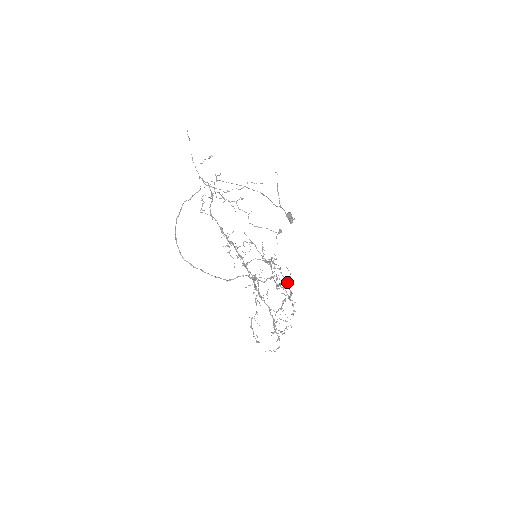
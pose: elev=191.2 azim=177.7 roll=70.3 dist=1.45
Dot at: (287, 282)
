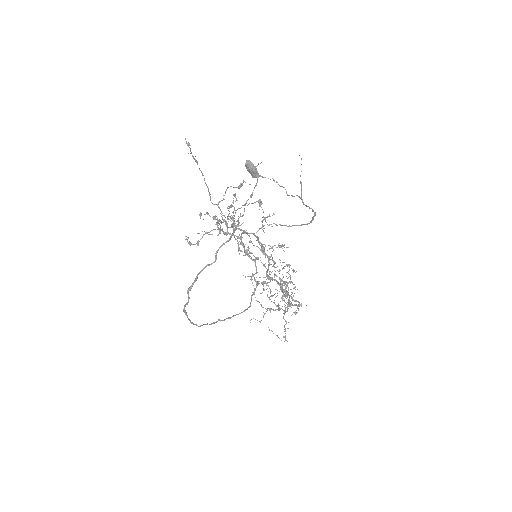
Dot at: (217, 224)
